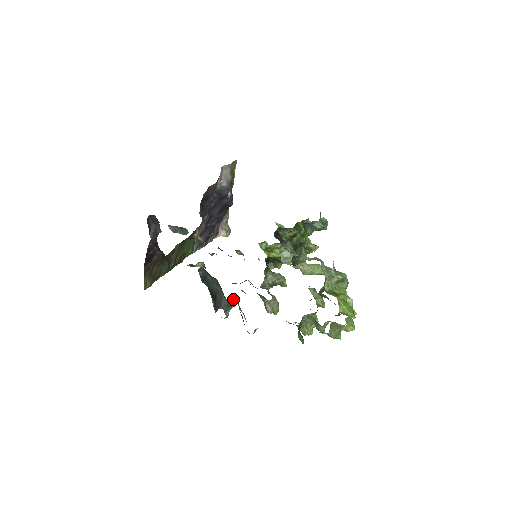
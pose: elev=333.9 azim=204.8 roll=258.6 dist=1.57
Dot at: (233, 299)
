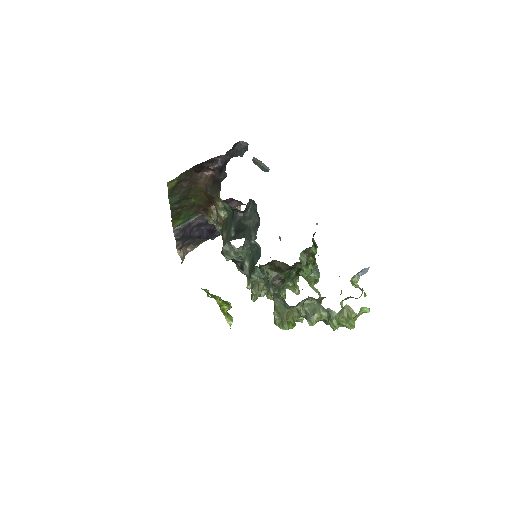
Dot at: (243, 251)
